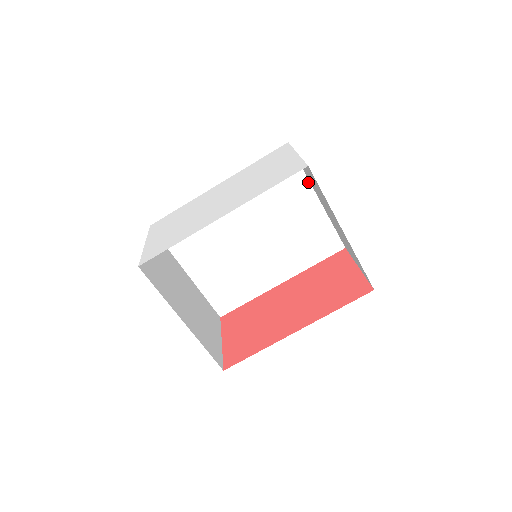
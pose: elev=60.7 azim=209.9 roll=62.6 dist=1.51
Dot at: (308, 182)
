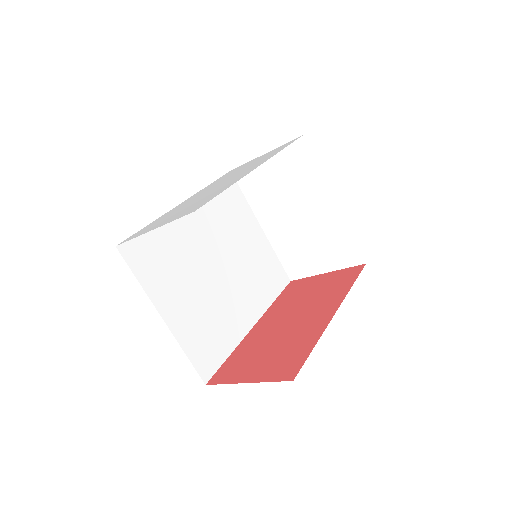
Dot at: (251, 211)
